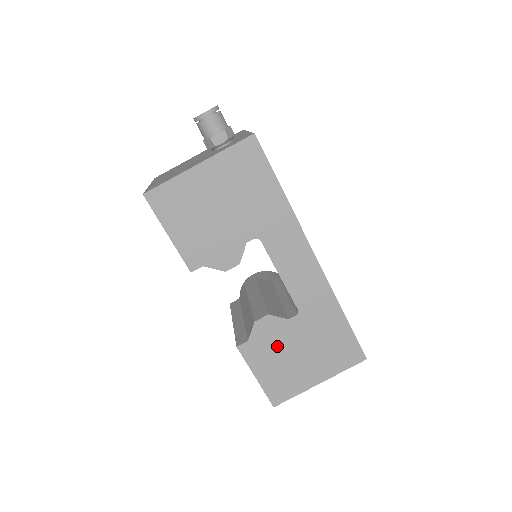
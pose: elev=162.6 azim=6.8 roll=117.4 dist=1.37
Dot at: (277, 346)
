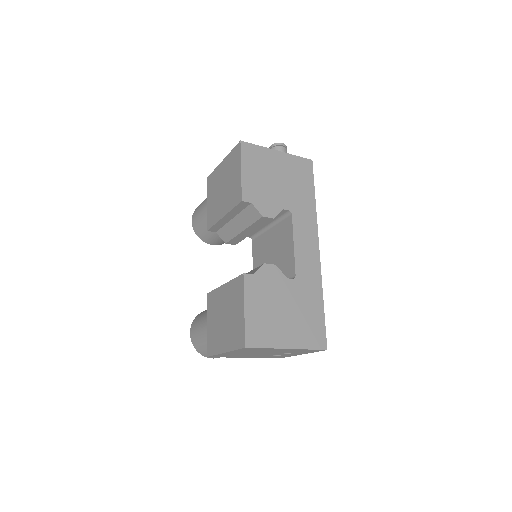
Dot at: (271, 293)
